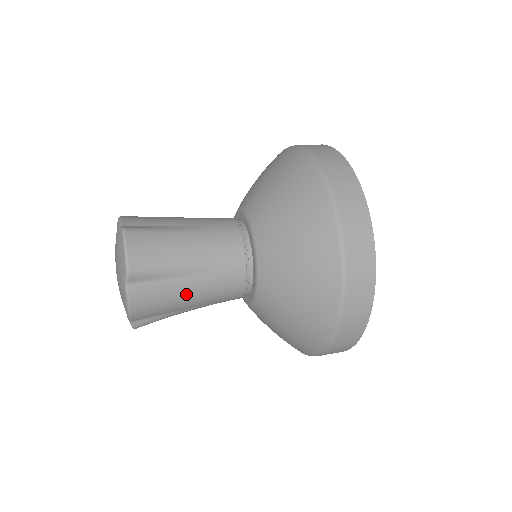
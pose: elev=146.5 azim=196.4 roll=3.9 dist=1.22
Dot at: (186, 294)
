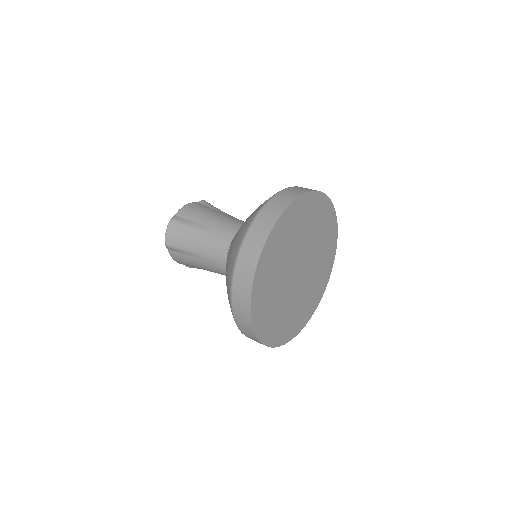
Dot at: (198, 265)
